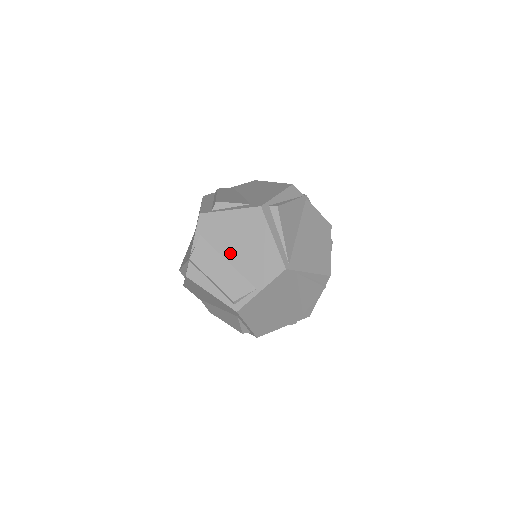
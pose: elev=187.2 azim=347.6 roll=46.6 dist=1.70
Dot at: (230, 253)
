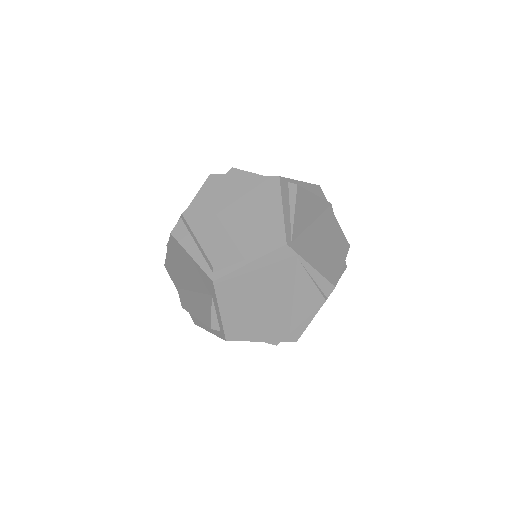
Dot at: (229, 217)
